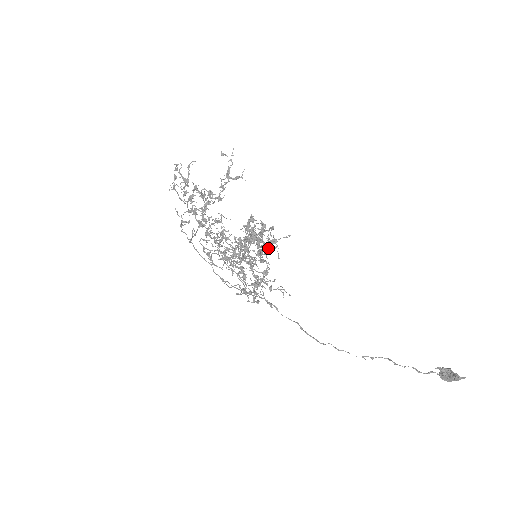
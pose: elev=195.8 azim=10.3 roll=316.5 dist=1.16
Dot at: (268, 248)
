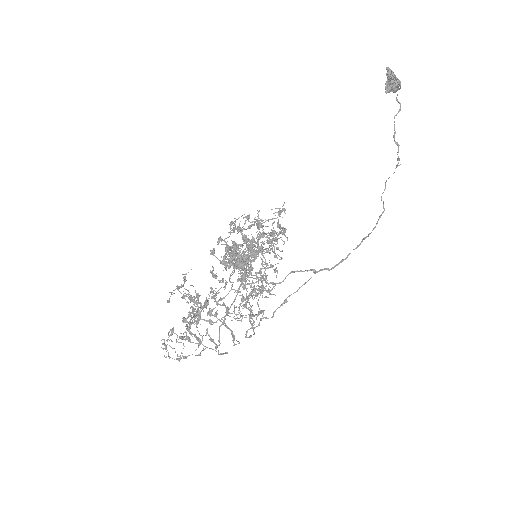
Dot at: occluded
